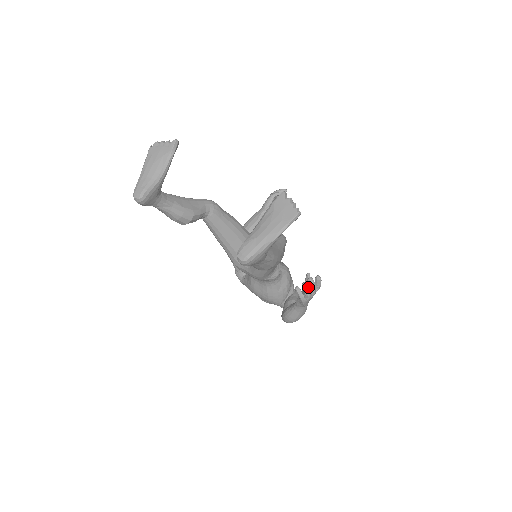
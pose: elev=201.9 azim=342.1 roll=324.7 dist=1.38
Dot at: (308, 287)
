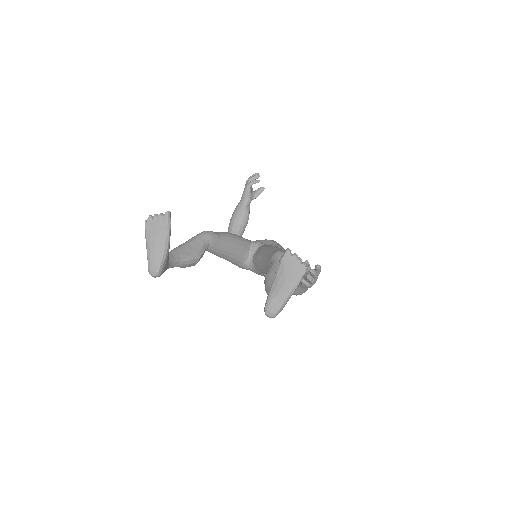
Dot at: (312, 277)
